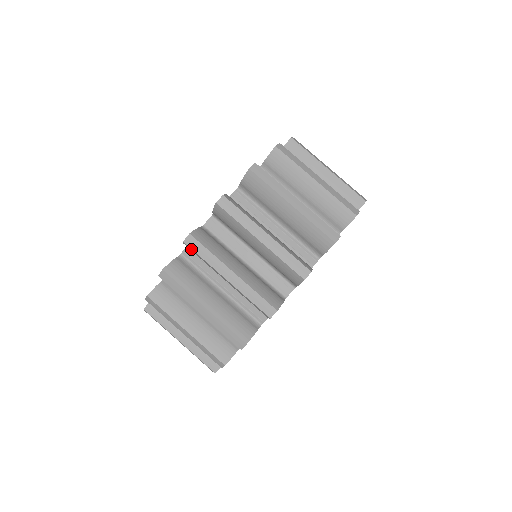
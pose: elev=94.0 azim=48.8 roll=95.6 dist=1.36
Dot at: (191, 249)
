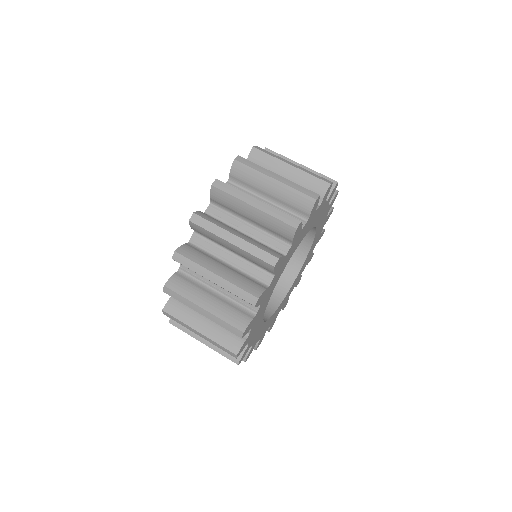
Dot at: (241, 164)
